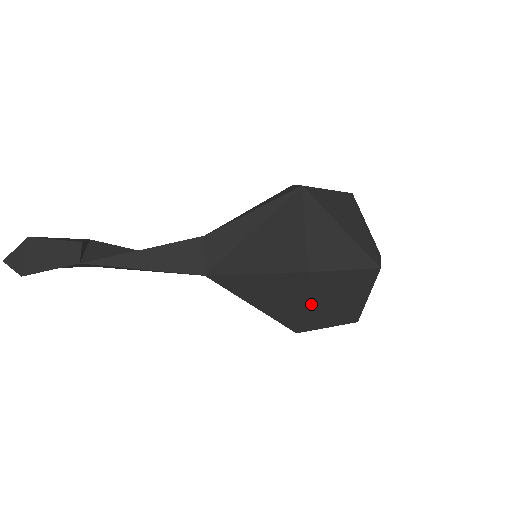
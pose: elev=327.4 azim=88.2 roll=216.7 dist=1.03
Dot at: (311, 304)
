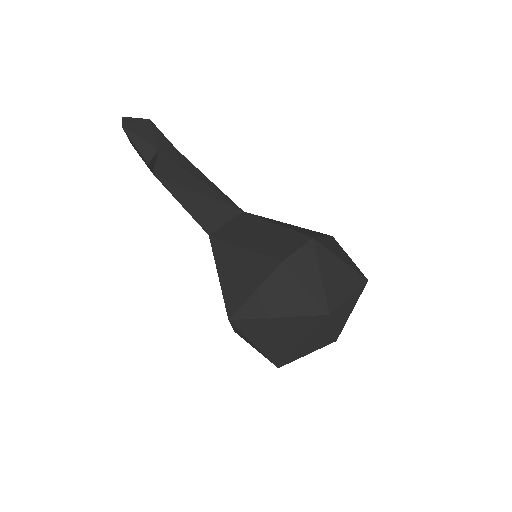
Dot at: occluded
